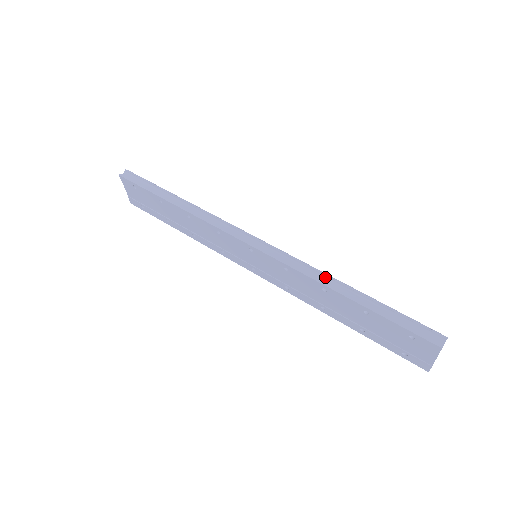
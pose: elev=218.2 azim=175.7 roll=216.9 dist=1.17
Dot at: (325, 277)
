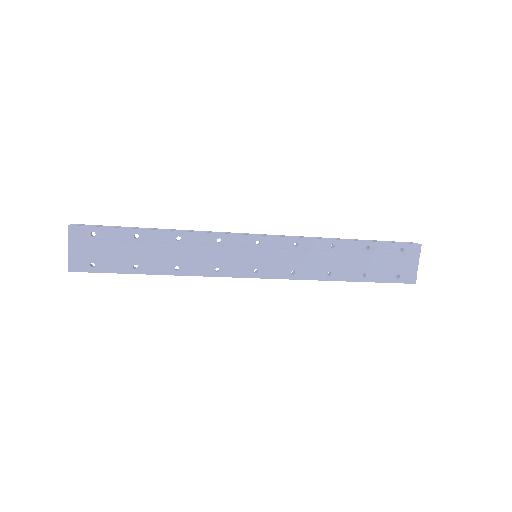
Dot at: occluded
